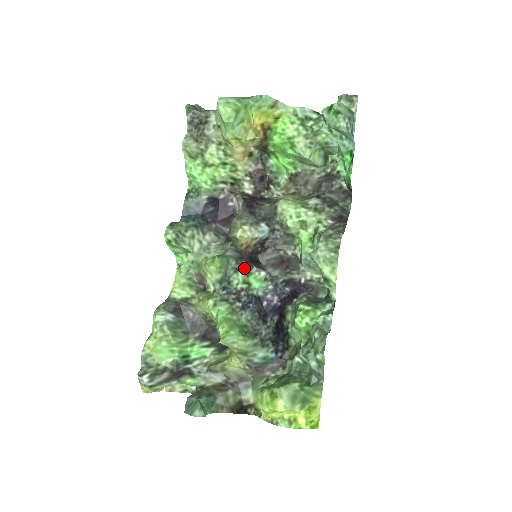
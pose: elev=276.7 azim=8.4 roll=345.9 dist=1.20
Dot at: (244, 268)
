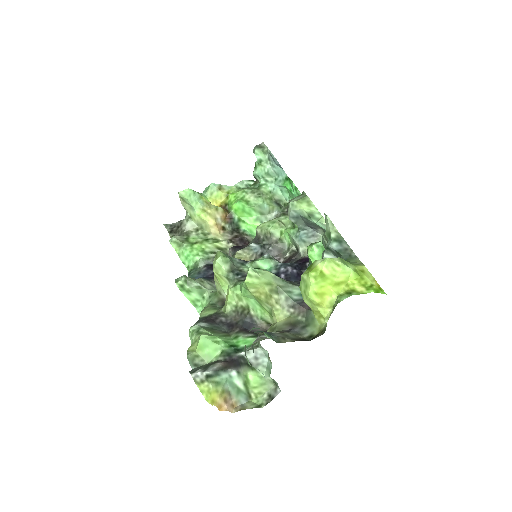
Dot at: (249, 261)
